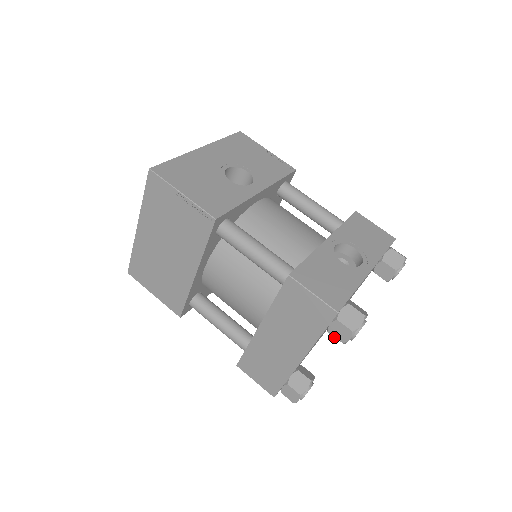
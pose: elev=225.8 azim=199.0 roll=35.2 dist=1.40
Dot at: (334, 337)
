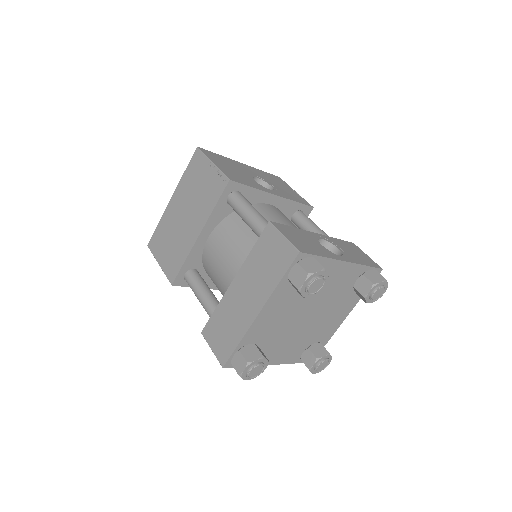
Dot at: (305, 364)
